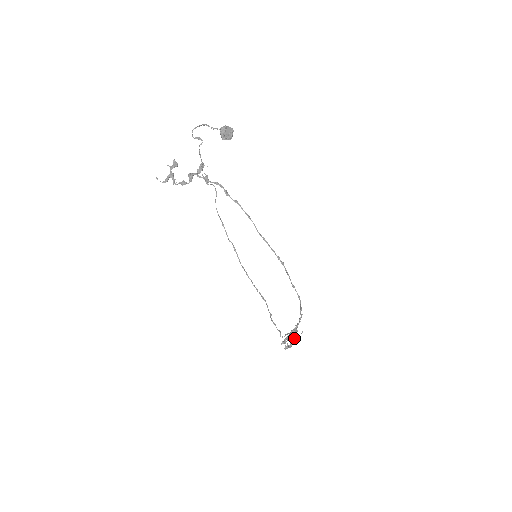
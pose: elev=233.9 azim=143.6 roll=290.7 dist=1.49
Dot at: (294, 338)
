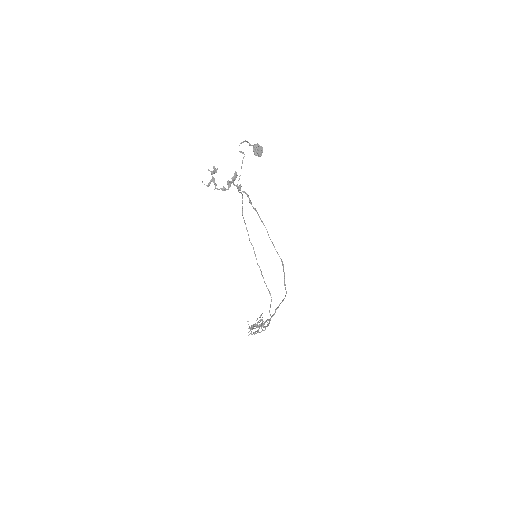
Dot at: (264, 326)
